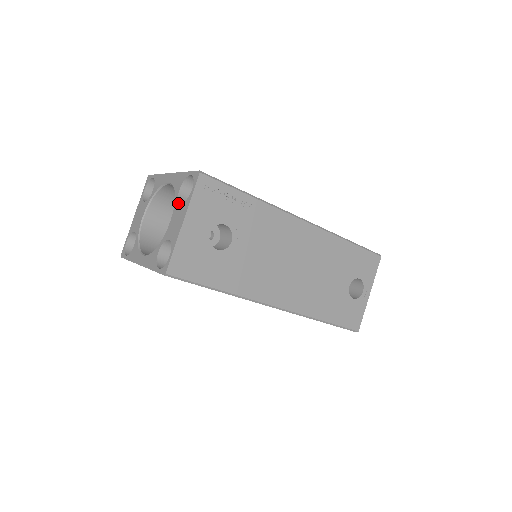
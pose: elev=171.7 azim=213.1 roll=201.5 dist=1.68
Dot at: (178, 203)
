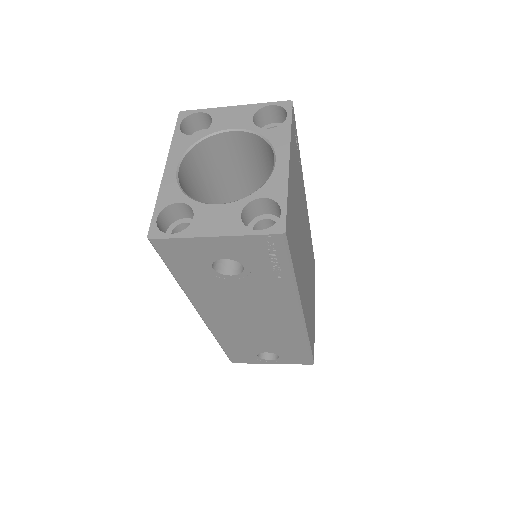
Dot at: (242, 208)
